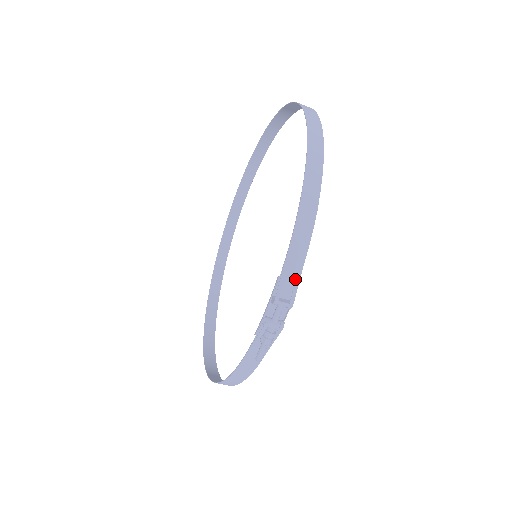
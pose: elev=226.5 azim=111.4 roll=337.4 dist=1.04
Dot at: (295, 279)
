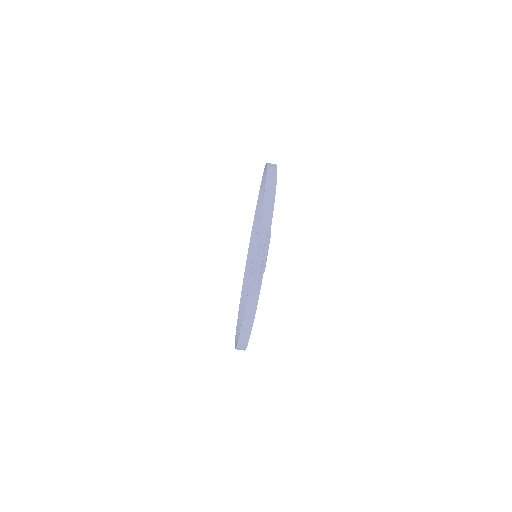
Dot at: (268, 229)
